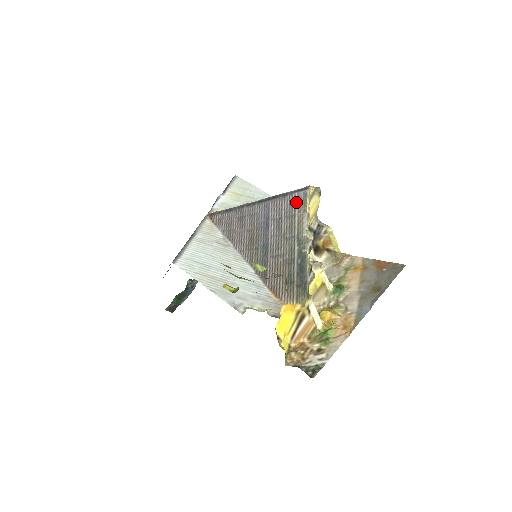
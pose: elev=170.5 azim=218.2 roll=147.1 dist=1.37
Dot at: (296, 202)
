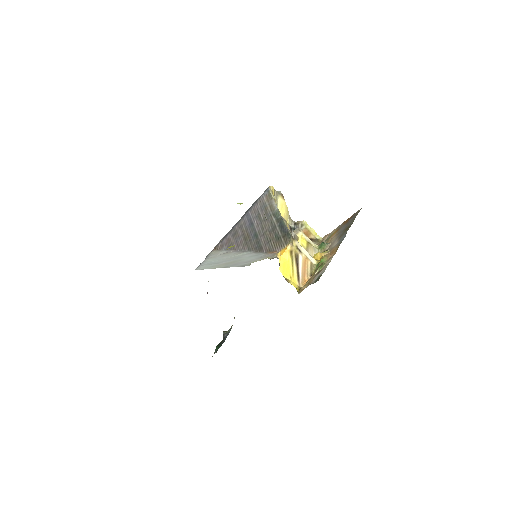
Dot at: (264, 199)
